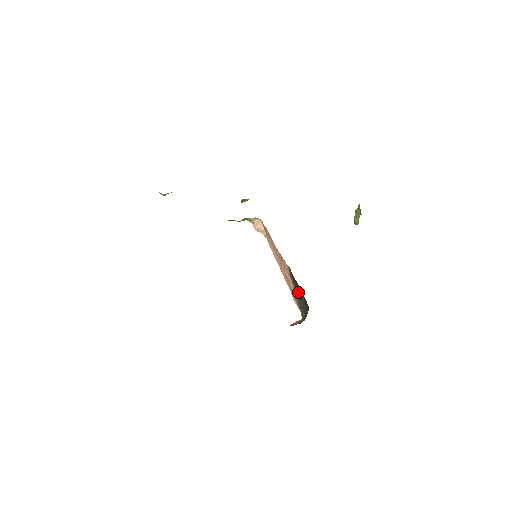
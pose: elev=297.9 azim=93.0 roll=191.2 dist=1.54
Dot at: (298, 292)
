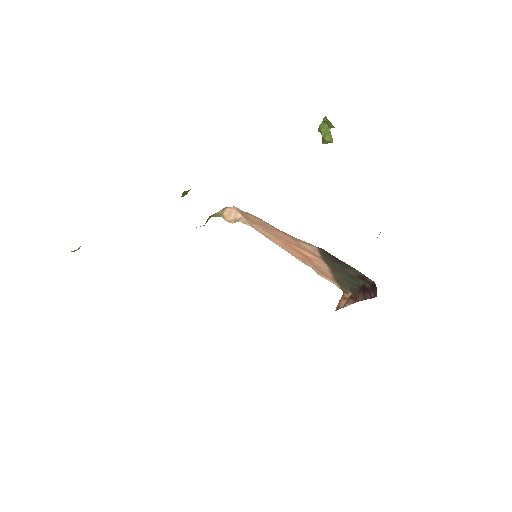
Dot at: (340, 270)
